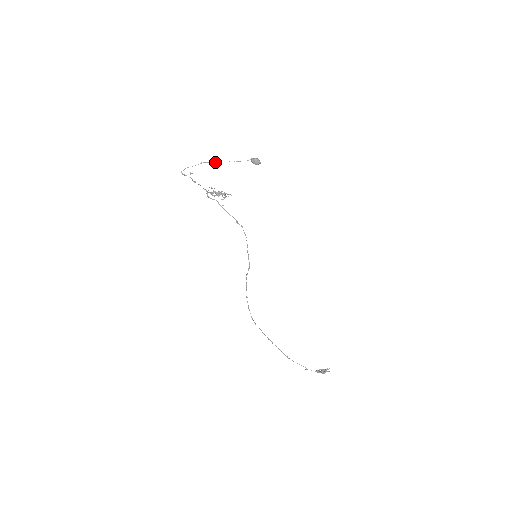
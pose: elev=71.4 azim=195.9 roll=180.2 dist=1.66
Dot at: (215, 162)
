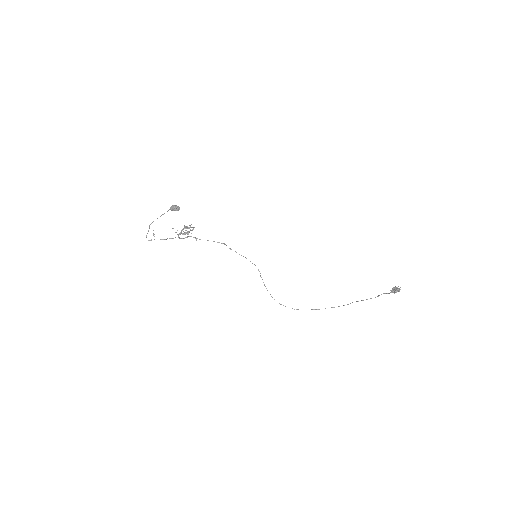
Dot at: occluded
